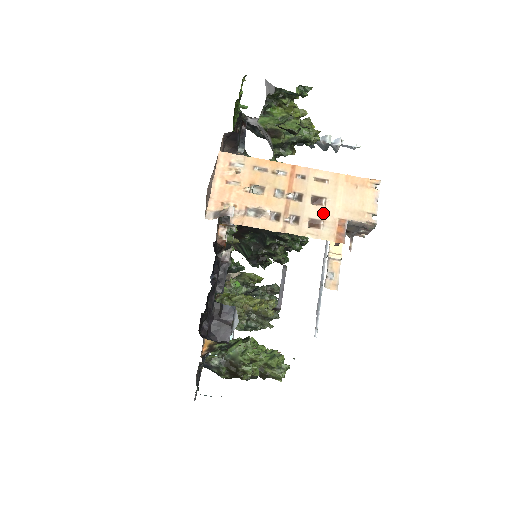
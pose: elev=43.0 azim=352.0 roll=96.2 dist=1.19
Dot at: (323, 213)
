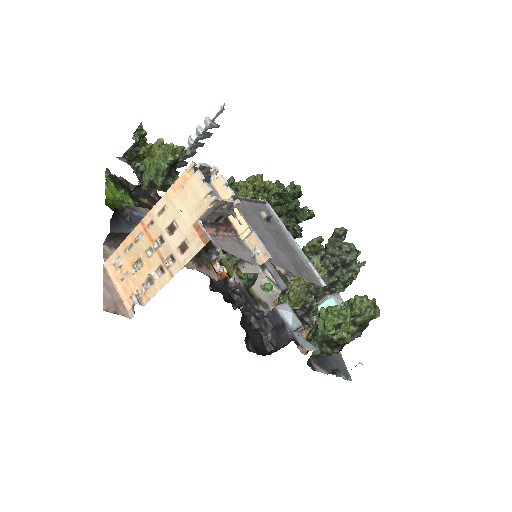
Dot at: (181, 234)
